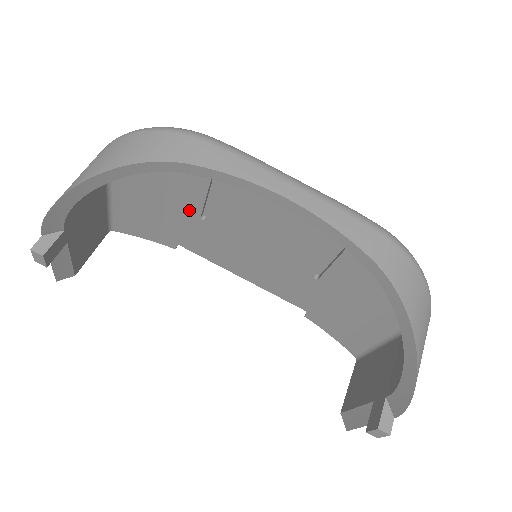
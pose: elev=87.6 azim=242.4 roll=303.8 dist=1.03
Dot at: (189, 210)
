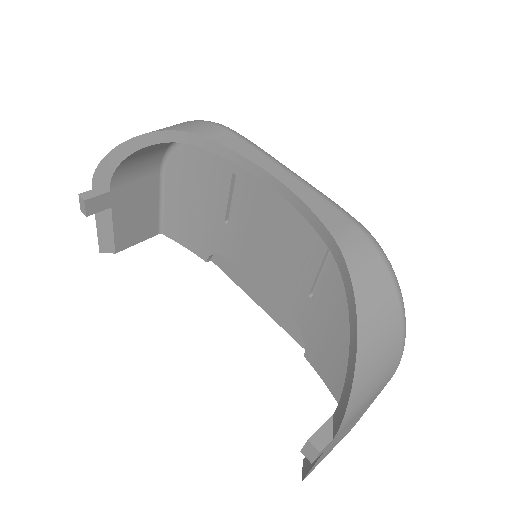
Dot at: (217, 212)
